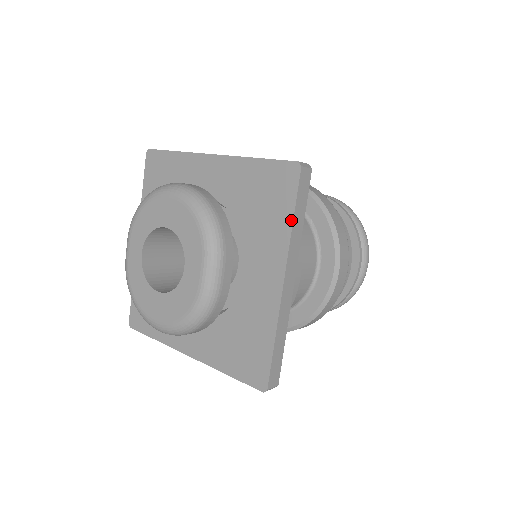
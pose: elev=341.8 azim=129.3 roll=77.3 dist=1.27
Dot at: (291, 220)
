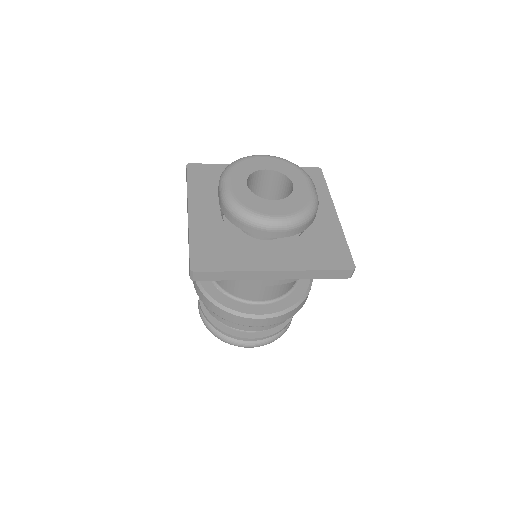
Dot at: (327, 188)
